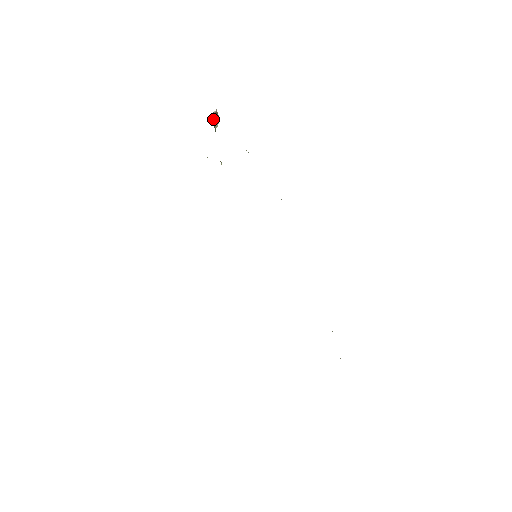
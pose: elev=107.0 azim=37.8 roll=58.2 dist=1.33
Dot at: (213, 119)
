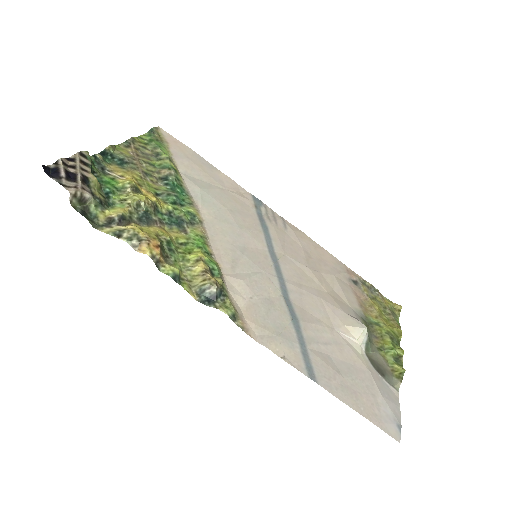
Dot at: (79, 203)
